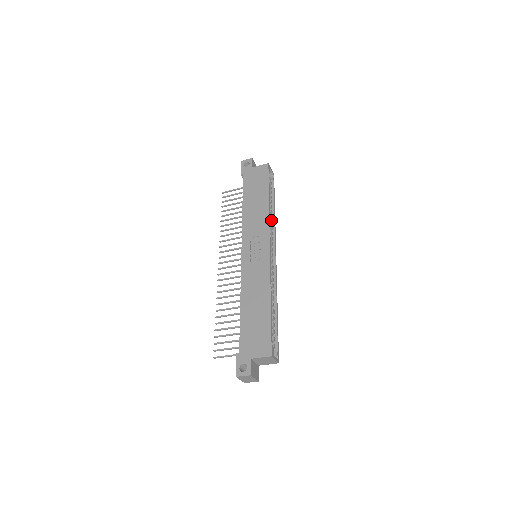
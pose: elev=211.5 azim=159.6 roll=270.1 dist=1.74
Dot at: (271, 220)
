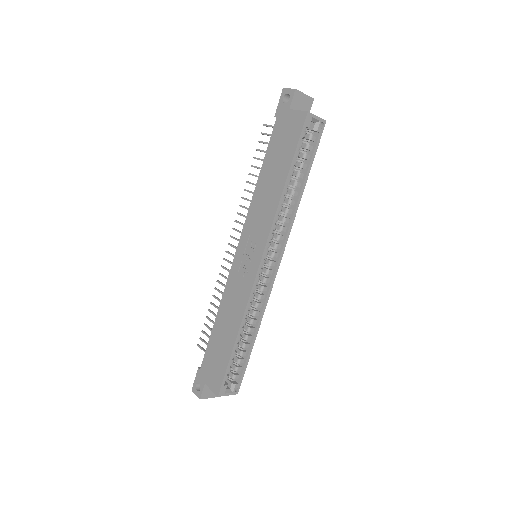
Dot at: (289, 209)
